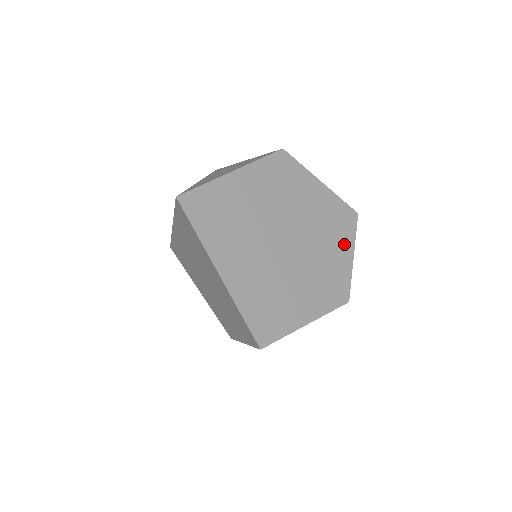
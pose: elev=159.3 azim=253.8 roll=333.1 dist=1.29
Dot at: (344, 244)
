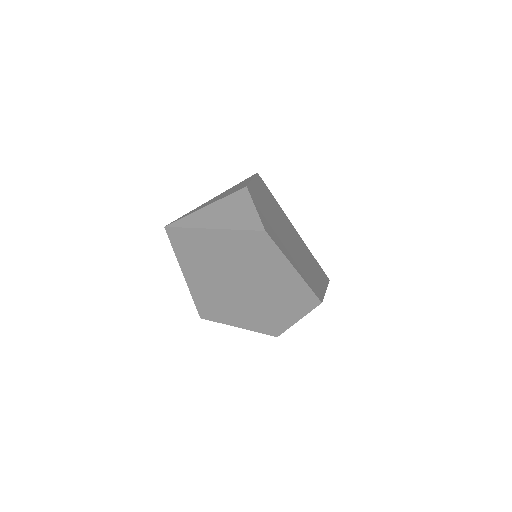
Dot at: (293, 311)
